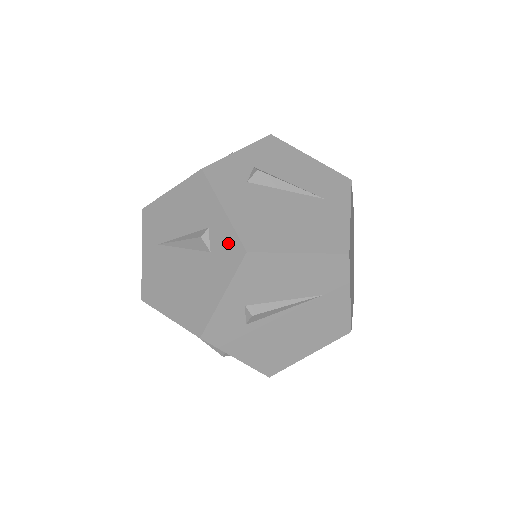
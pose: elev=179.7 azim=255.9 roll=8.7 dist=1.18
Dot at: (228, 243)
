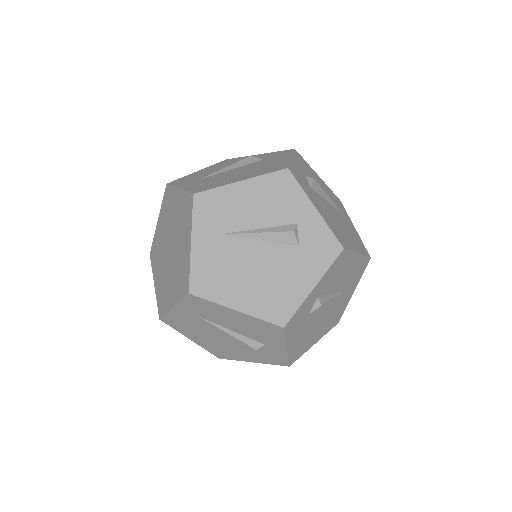
Dot at: (322, 239)
